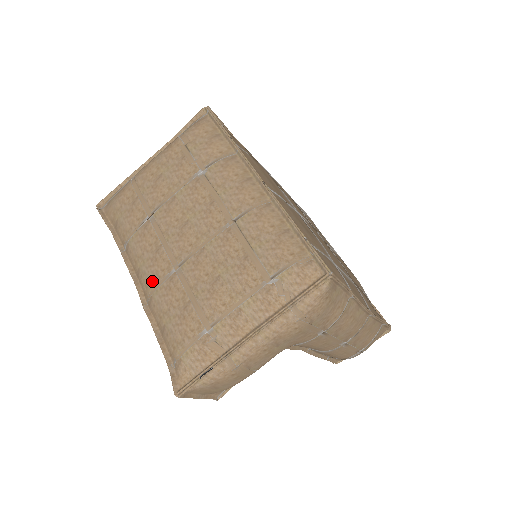
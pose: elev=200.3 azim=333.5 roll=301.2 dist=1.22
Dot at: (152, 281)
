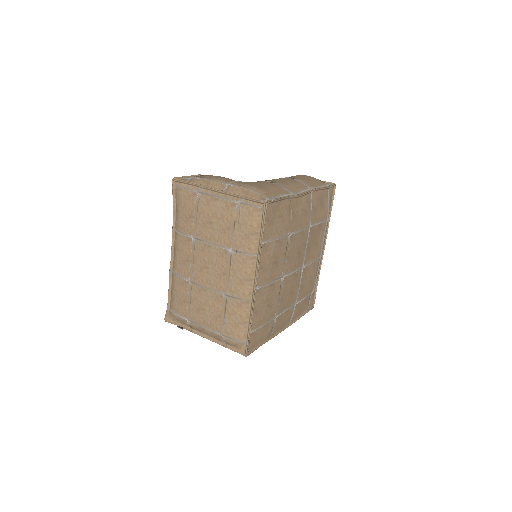
Dot at: (178, 270)
